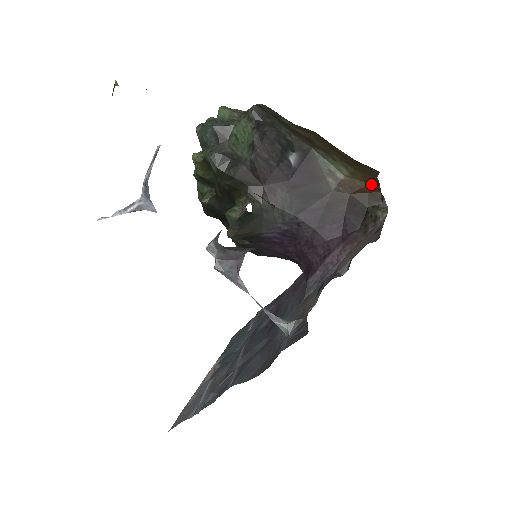
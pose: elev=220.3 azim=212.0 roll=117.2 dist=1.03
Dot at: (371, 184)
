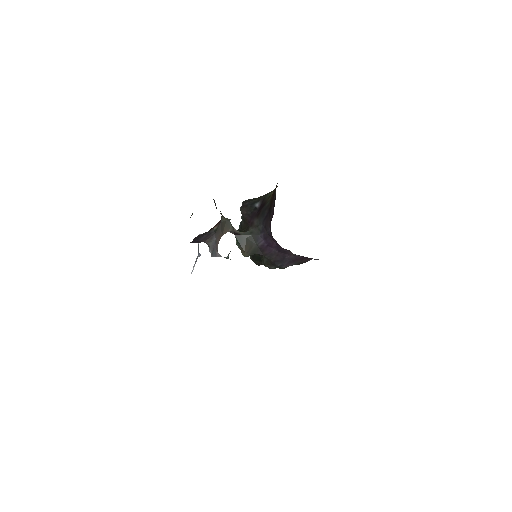
Dot at: occluded
